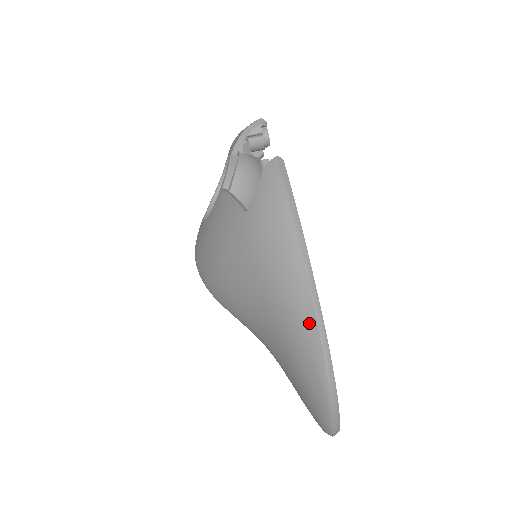
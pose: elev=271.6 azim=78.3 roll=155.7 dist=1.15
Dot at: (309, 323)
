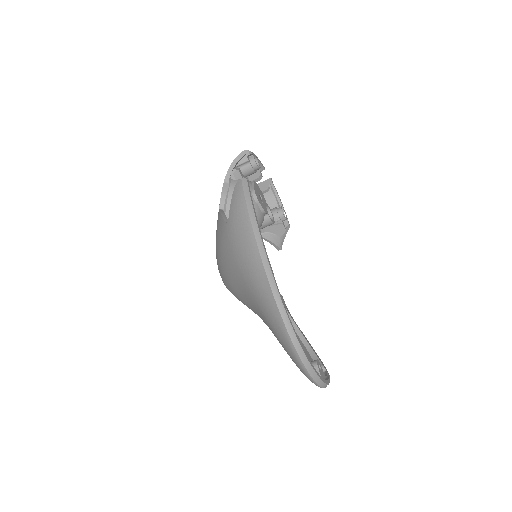
Dot at: (269, 295)
